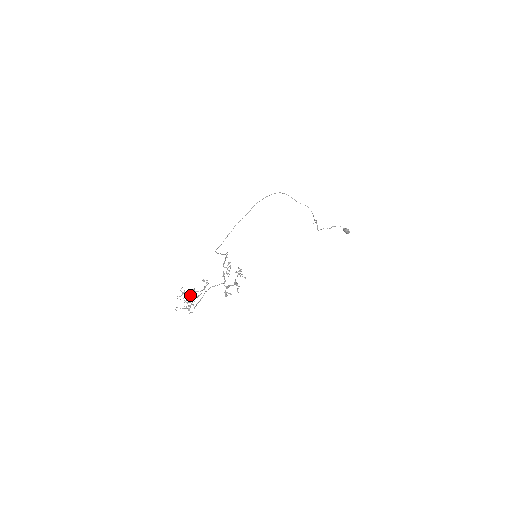
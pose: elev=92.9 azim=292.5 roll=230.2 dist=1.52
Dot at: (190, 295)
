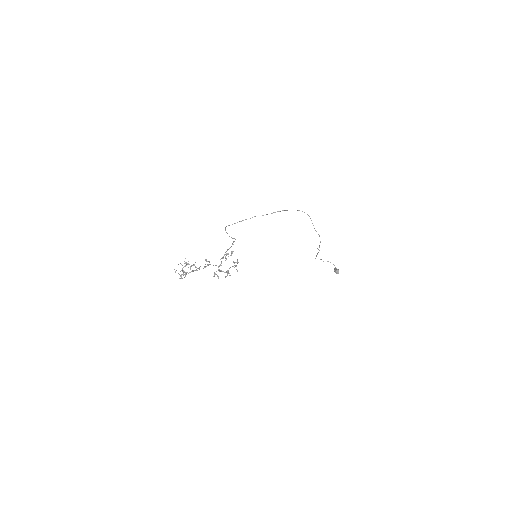
Dot at: occluded
